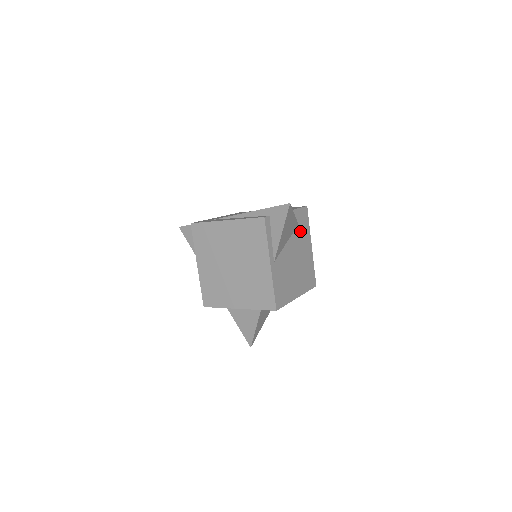
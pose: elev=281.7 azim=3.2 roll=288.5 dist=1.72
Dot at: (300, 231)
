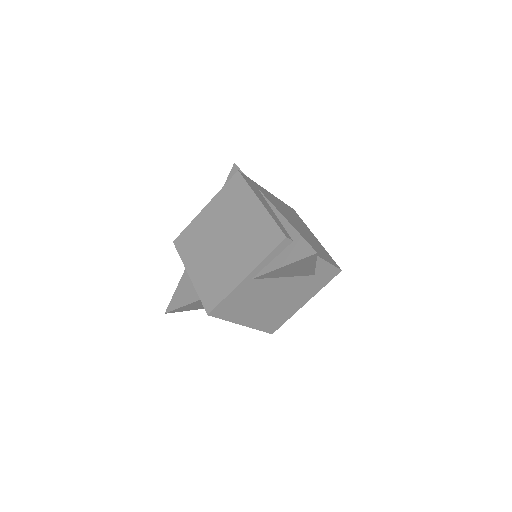
Dot at: (310, 281)
